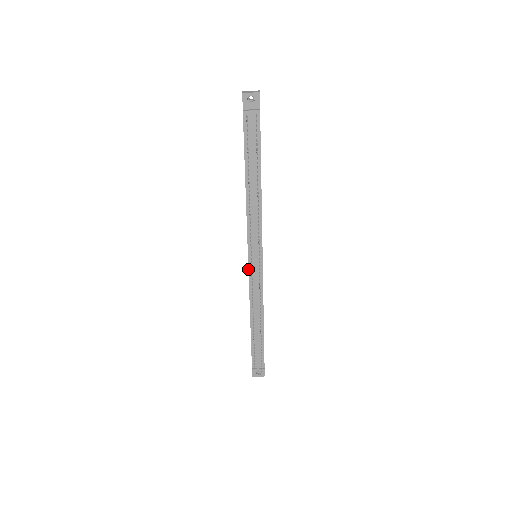
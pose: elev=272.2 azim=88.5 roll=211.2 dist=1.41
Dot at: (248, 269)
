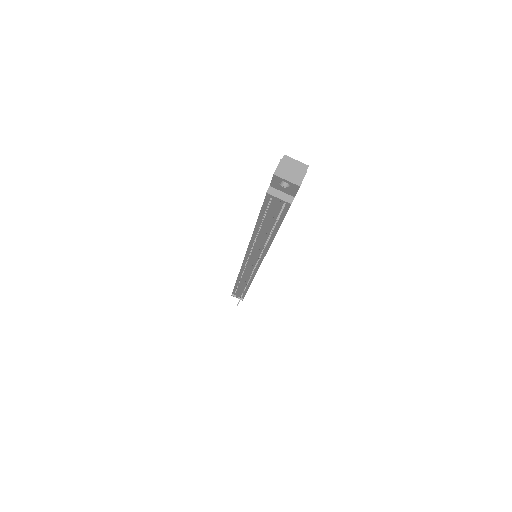
Dot at: (242, 264)
